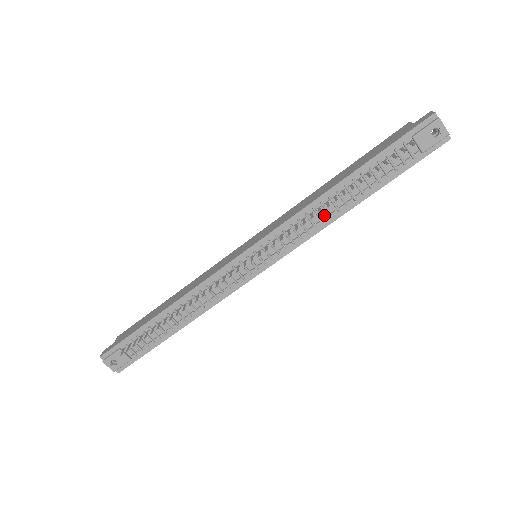
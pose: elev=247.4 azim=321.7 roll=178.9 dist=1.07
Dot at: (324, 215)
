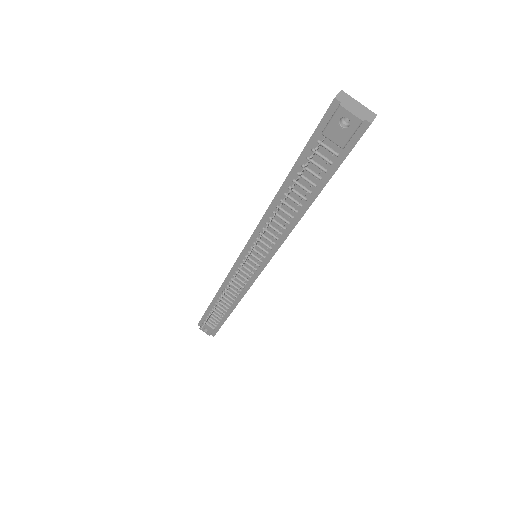
Dot at: (283, 222)
